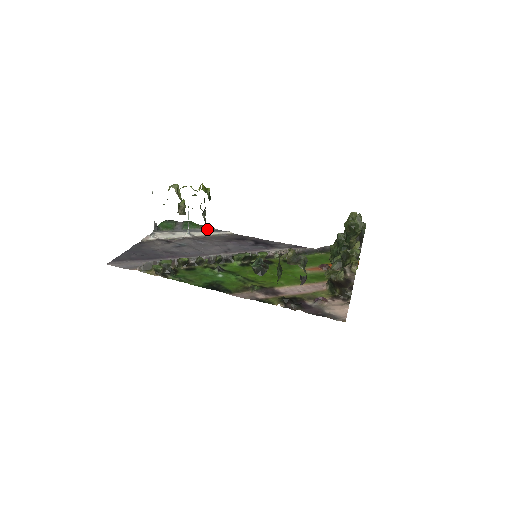
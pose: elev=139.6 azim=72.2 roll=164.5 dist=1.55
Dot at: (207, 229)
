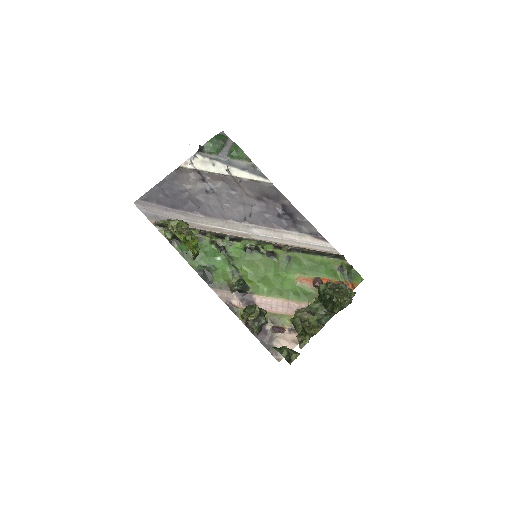
Dot at: (249, 168)
